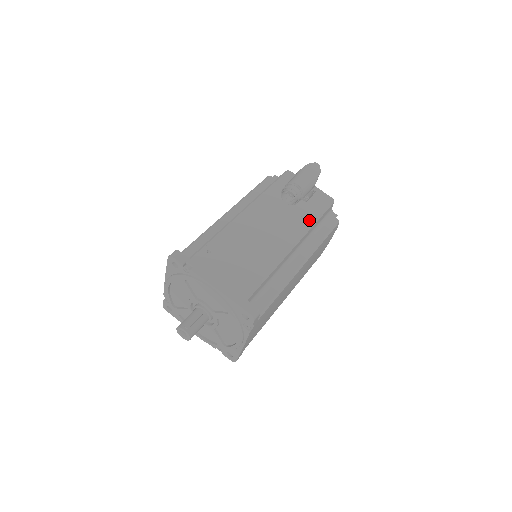
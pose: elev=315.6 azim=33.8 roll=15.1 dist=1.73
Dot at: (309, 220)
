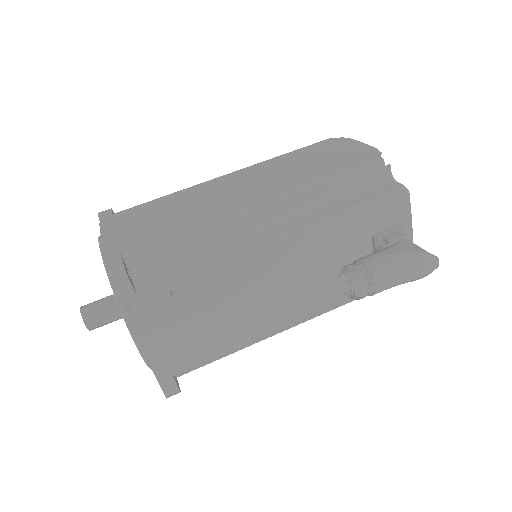
Dot at: occluded
